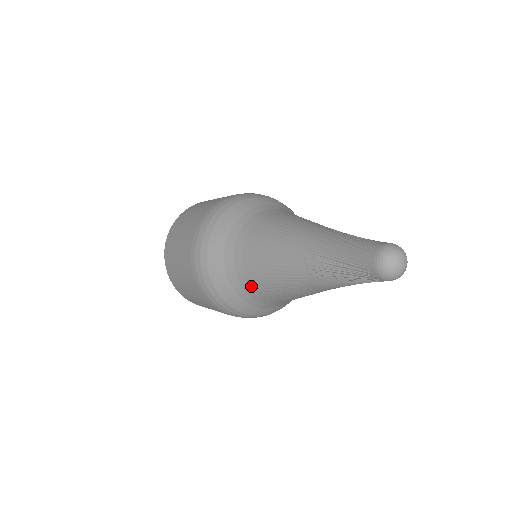
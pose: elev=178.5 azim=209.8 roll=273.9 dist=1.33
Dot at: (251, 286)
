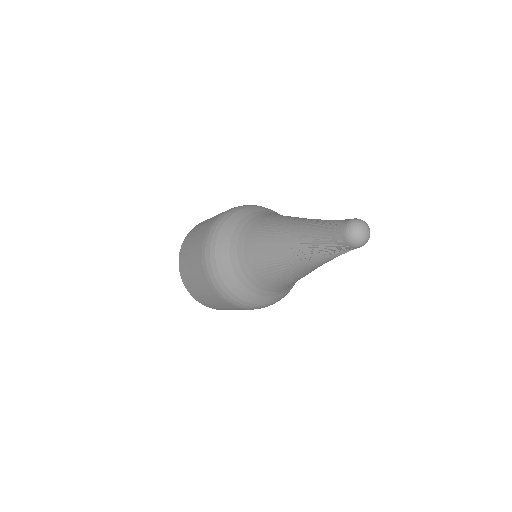
Dot at: (260, 281)
